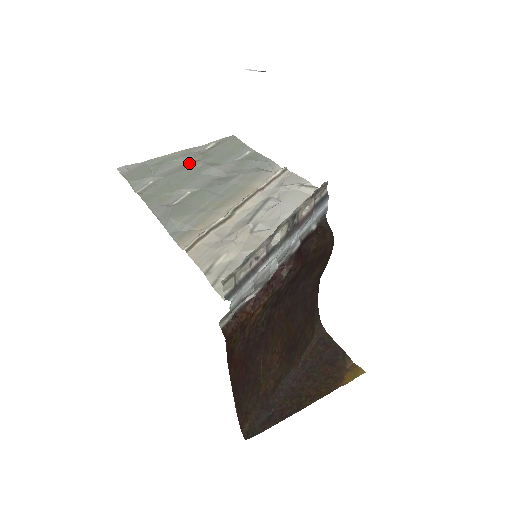
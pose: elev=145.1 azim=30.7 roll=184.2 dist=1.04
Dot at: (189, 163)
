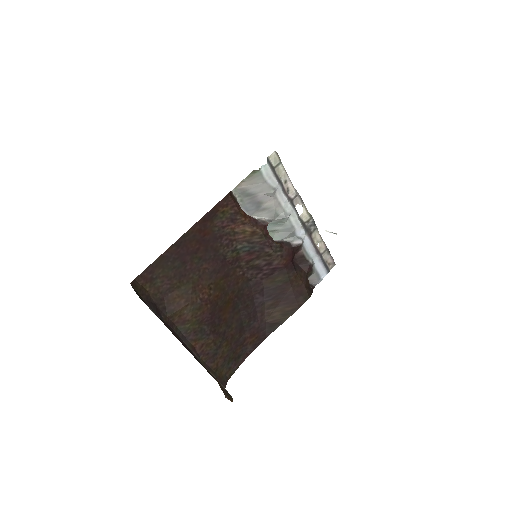
Dot at: occluded
